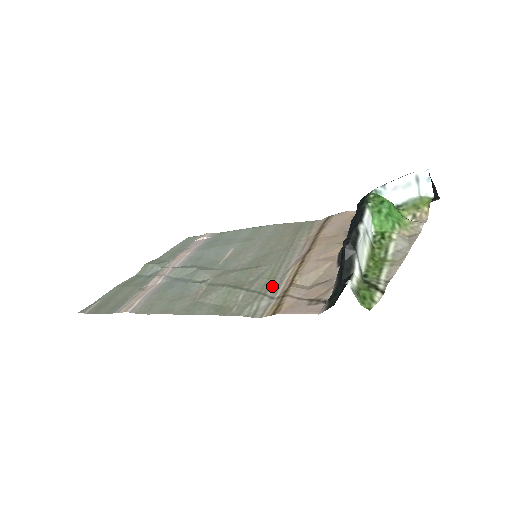
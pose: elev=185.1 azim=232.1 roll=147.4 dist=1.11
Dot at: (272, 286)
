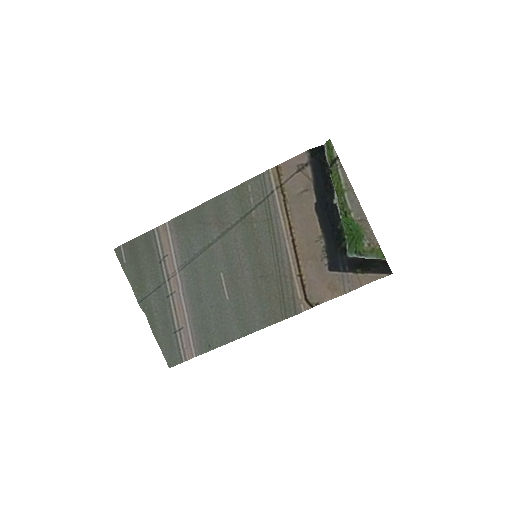
Dot at: (271, 207)
